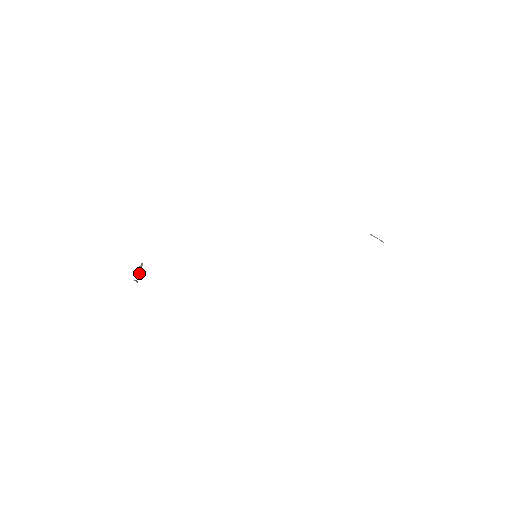
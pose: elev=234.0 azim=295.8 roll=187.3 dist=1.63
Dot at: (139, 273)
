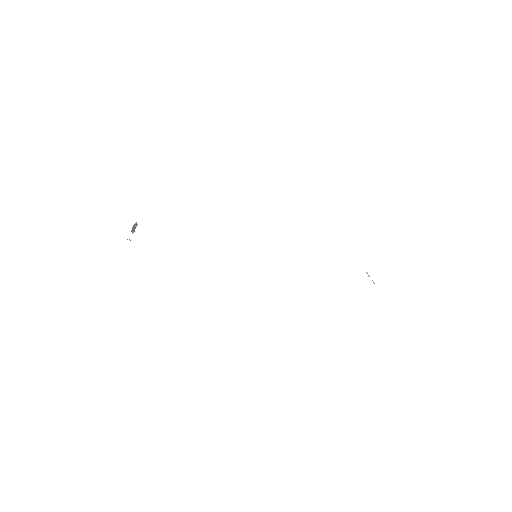
Dot at: occluded
